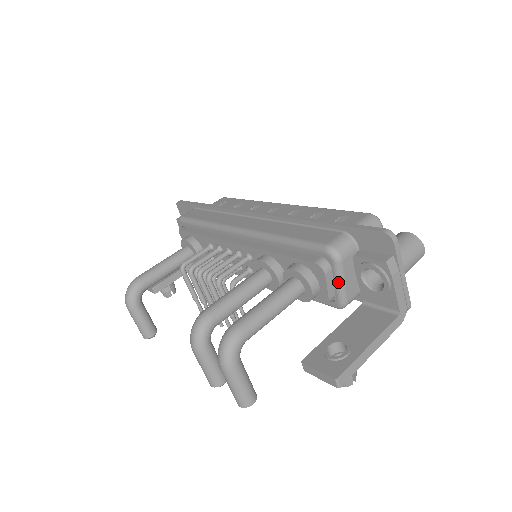
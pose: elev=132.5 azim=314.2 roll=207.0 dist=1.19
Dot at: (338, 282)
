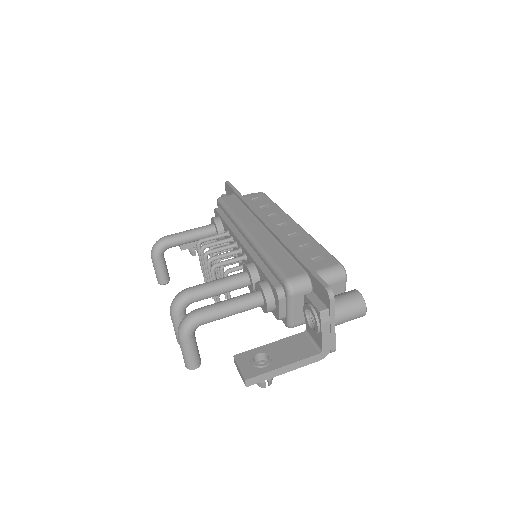
Dot at: (288, 309)
